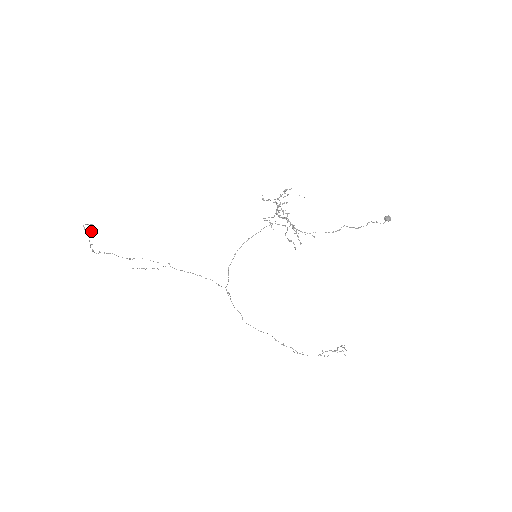
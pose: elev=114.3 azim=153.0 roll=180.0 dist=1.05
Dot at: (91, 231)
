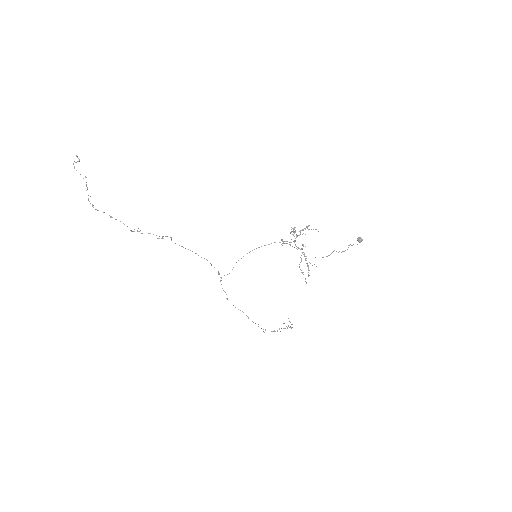
Dot at: (86, 177)
